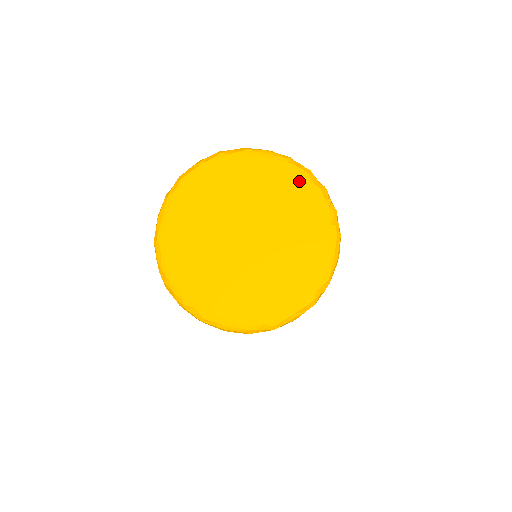
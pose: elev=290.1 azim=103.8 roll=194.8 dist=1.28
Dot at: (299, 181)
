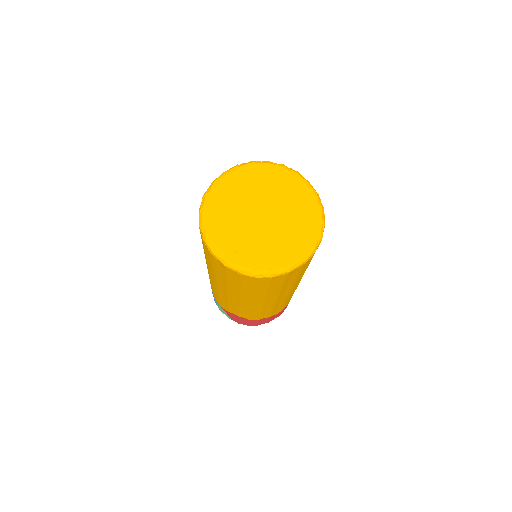
Dot at: (254, 169)
